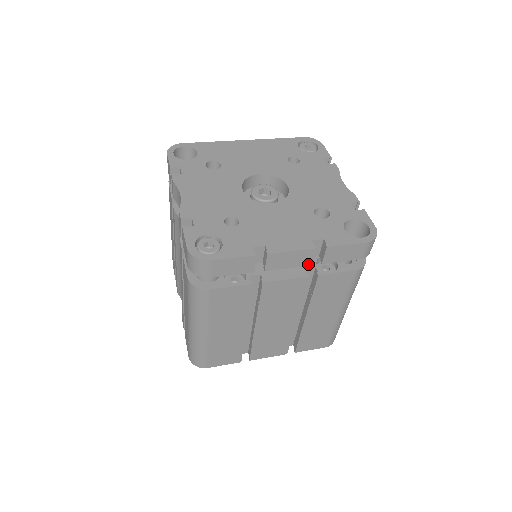
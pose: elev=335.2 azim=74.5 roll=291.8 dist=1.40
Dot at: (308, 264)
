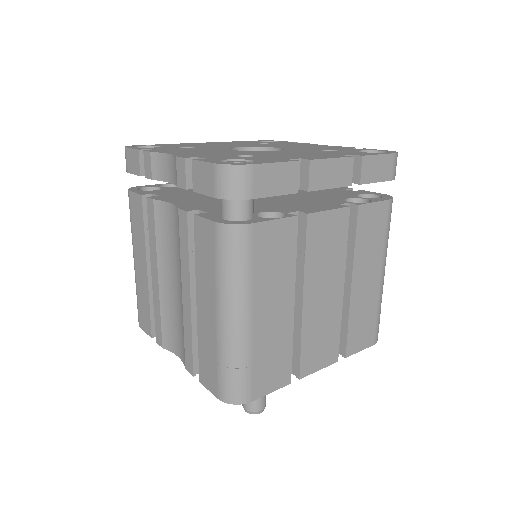
Dot at: (348, 184)
